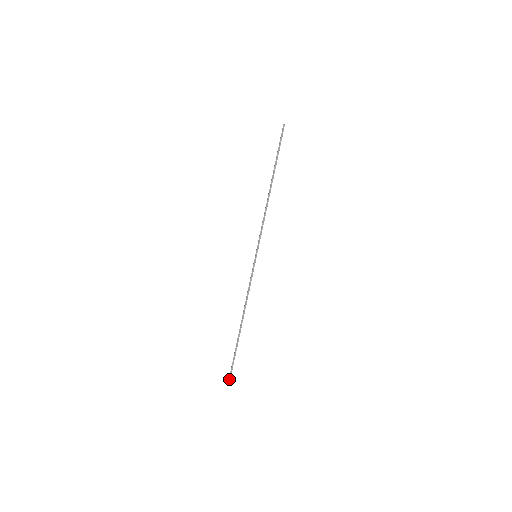
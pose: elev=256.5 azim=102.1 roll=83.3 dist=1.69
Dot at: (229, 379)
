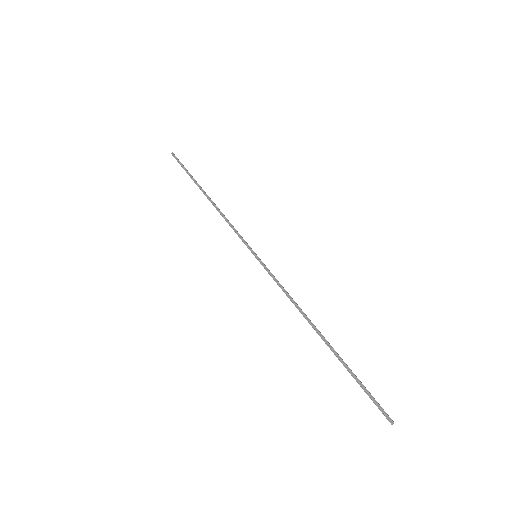
Dot at: (391, 424)
